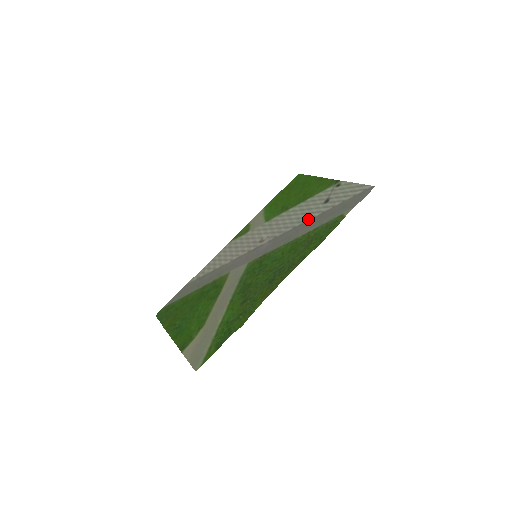
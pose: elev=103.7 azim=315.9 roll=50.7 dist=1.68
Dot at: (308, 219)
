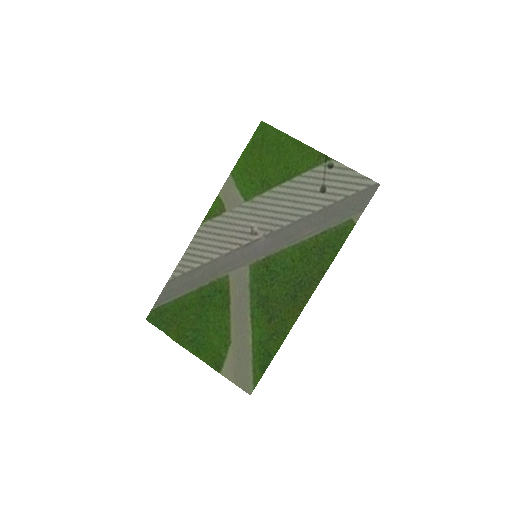
Dot at: (307, 214)
